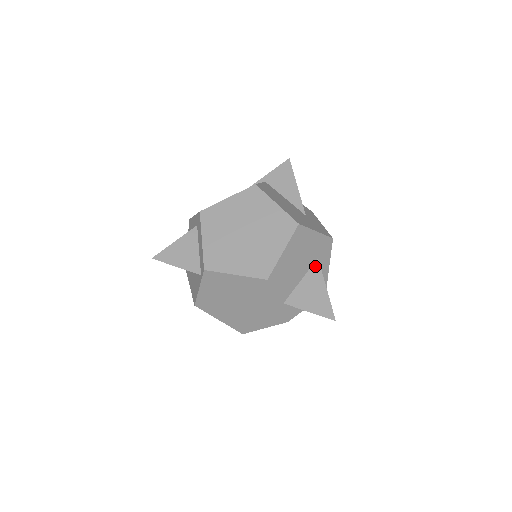
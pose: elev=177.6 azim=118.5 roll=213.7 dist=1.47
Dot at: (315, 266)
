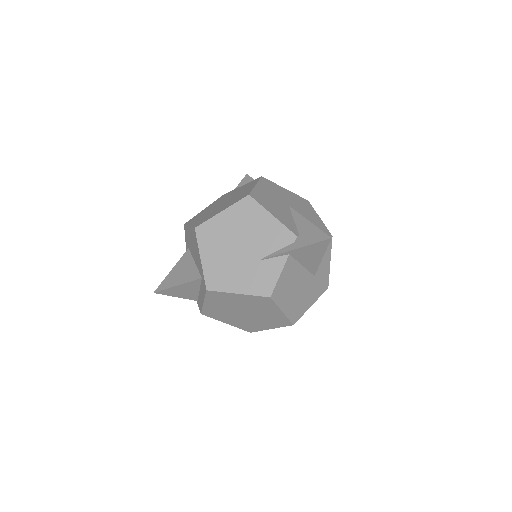
Dot at: occluded
